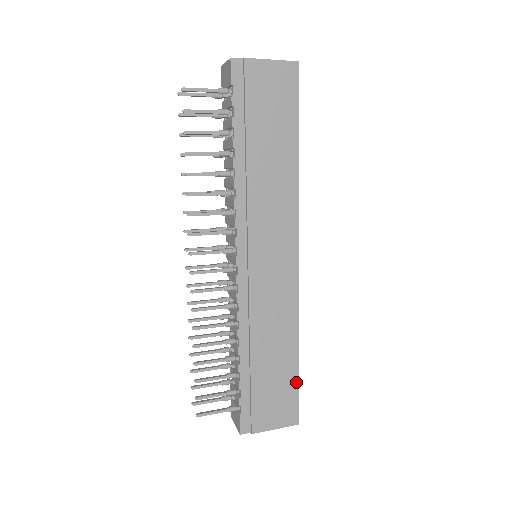
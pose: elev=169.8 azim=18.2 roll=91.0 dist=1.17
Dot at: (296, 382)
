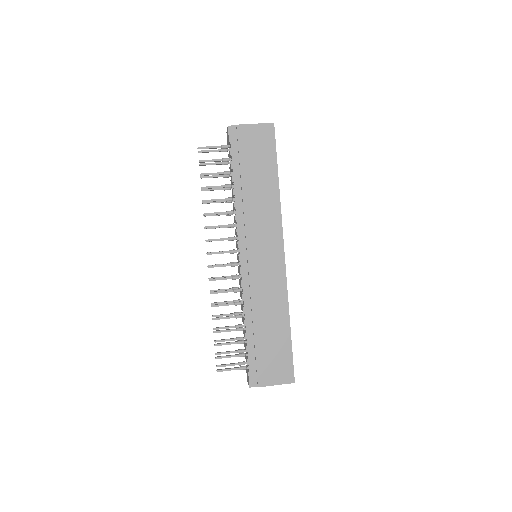
Dot at: (290, 349)
